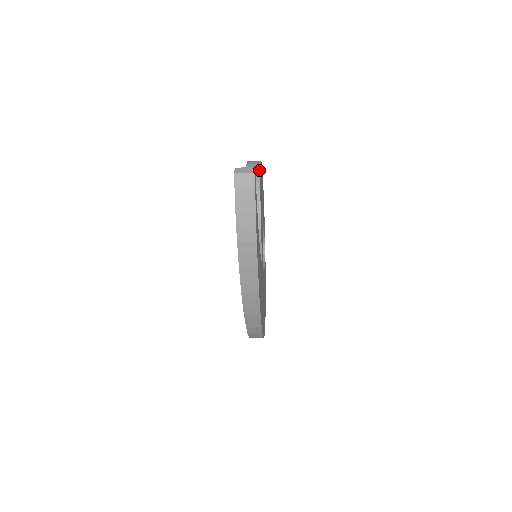
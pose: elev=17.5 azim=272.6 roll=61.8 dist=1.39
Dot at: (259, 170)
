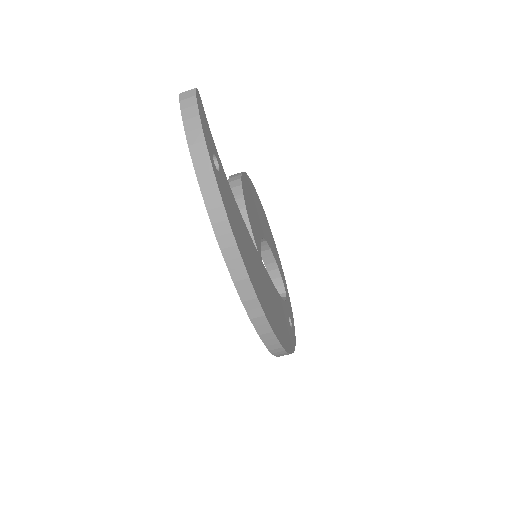
Dot at: occluded
